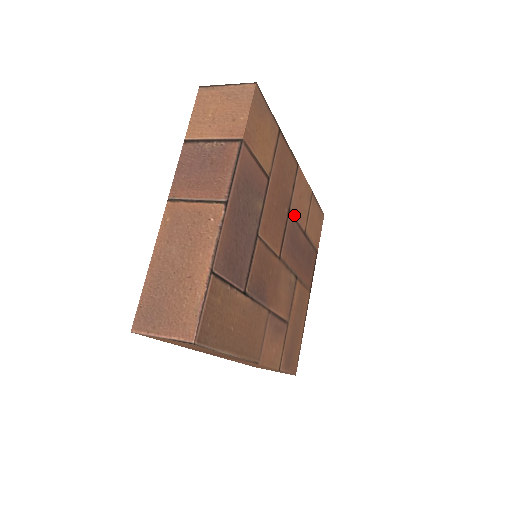
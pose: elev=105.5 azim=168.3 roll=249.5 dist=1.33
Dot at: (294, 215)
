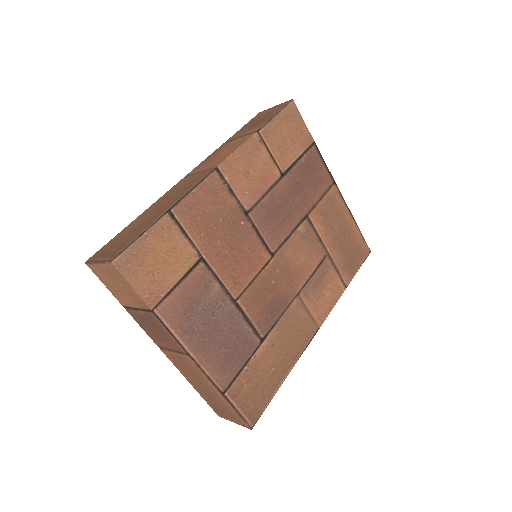
Dot at: (255, 201)
